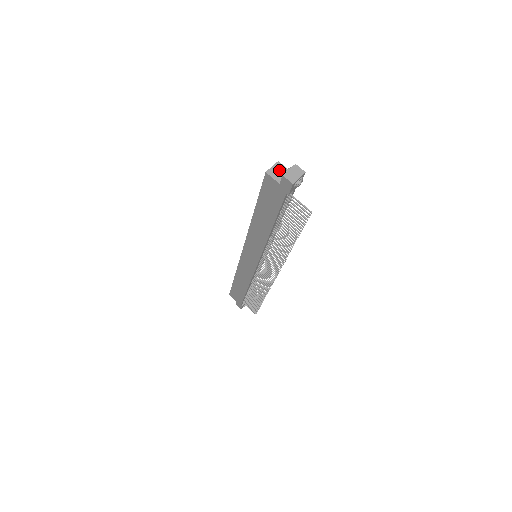
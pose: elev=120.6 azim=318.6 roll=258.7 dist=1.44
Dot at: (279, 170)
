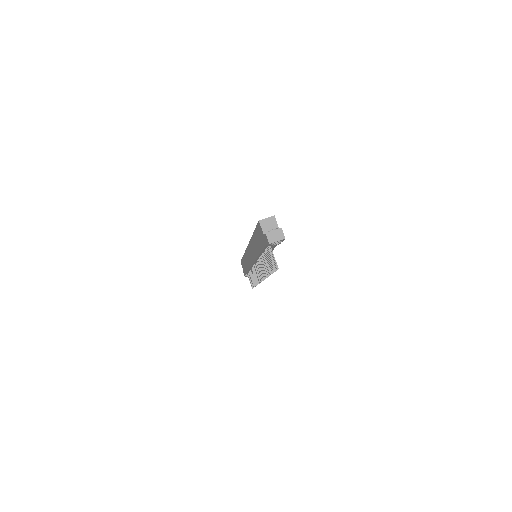
Dot at: (270, 223)
